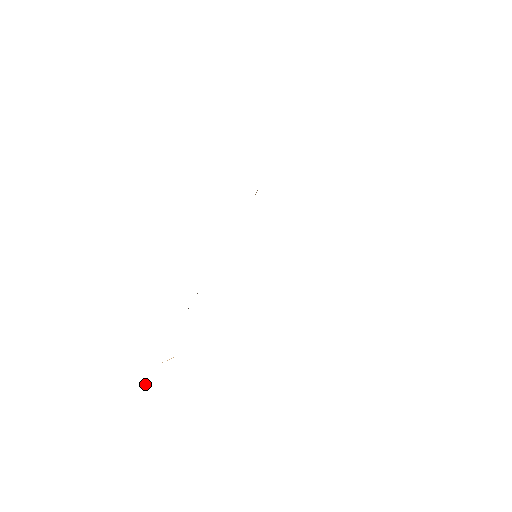
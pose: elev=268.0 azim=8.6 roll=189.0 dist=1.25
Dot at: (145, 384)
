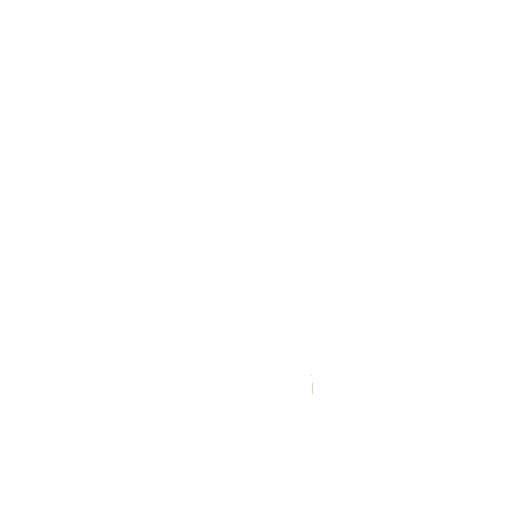
Dot at: occluded
